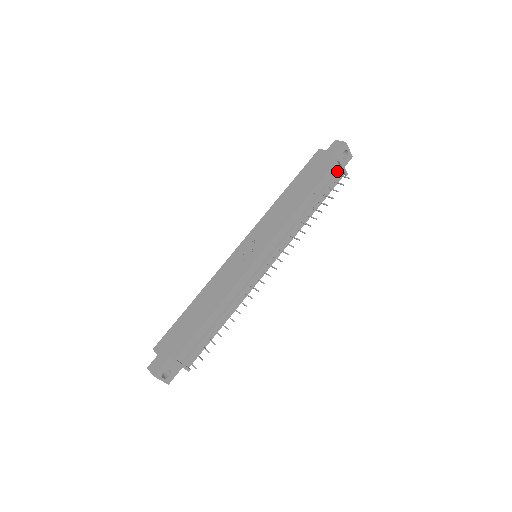
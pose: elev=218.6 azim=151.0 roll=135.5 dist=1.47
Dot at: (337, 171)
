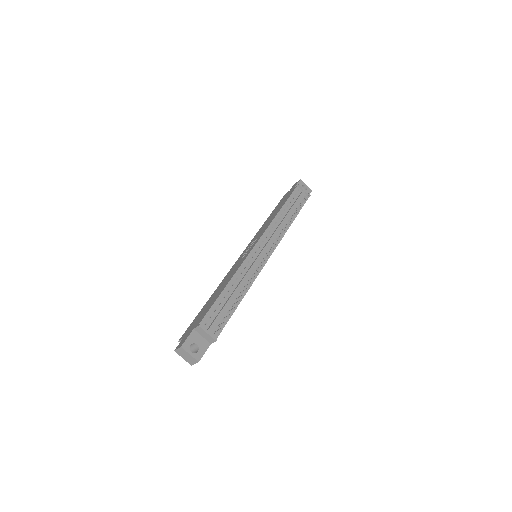
Dot at: (301, 193)
